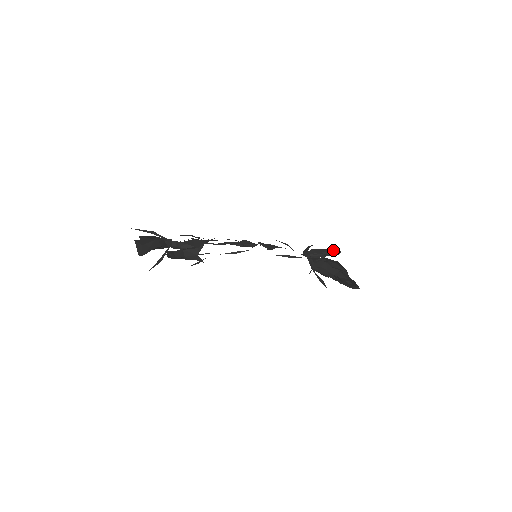
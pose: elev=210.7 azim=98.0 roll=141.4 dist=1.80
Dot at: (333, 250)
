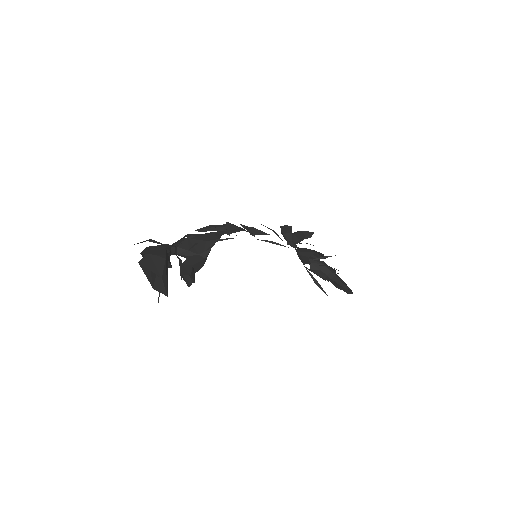
Dot at: (309, 232)
